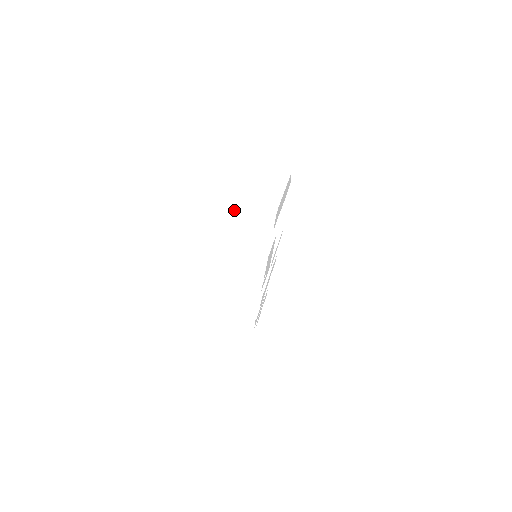
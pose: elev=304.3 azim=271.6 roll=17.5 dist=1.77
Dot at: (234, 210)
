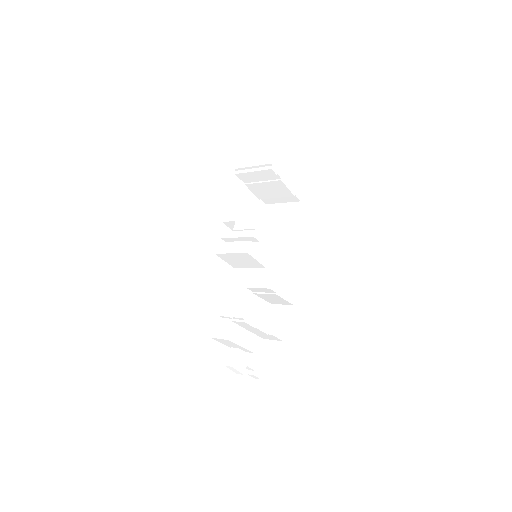
Dot at: (244, 161)
